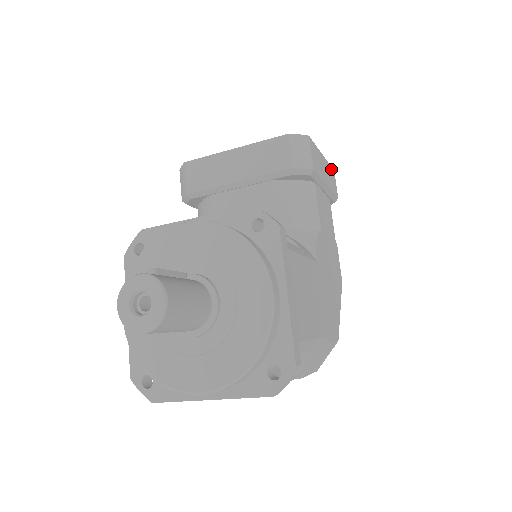
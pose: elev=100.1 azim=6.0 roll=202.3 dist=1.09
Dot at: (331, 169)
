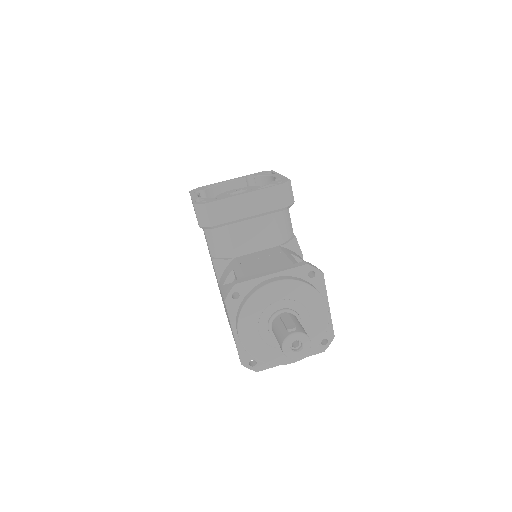
Dot at: occluded
